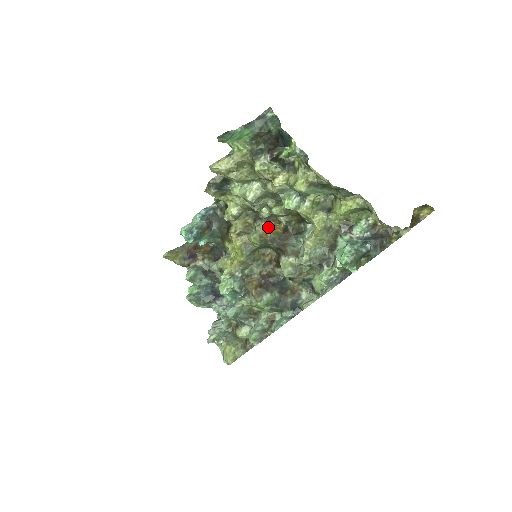
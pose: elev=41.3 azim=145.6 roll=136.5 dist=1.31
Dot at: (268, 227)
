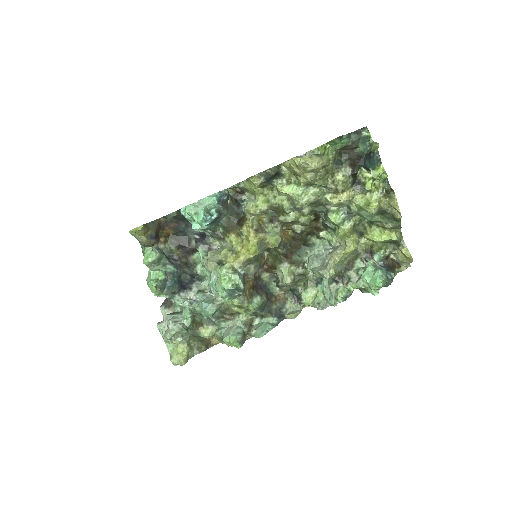
Dot at: occluded
